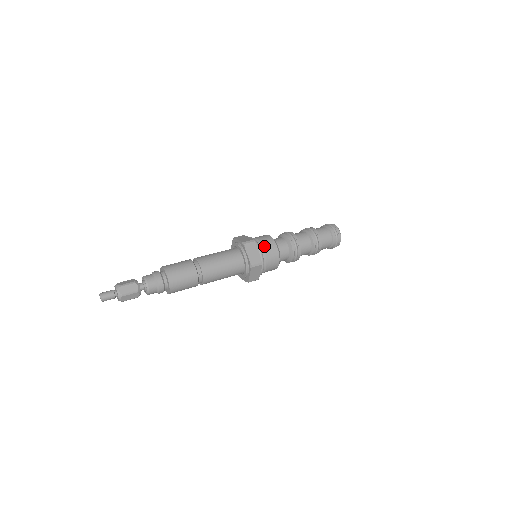
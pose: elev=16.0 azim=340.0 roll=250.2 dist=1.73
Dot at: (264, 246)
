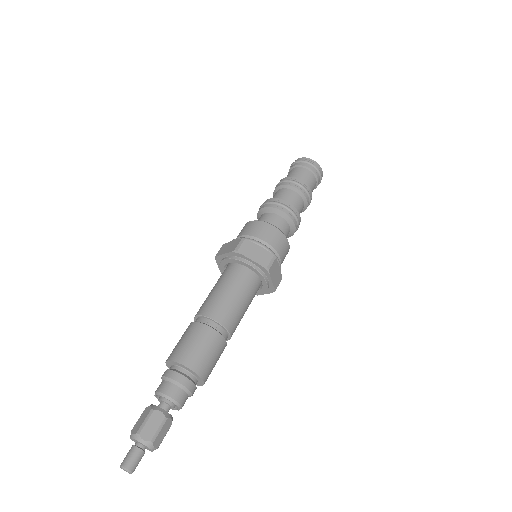
Dot at: (280, 253)
